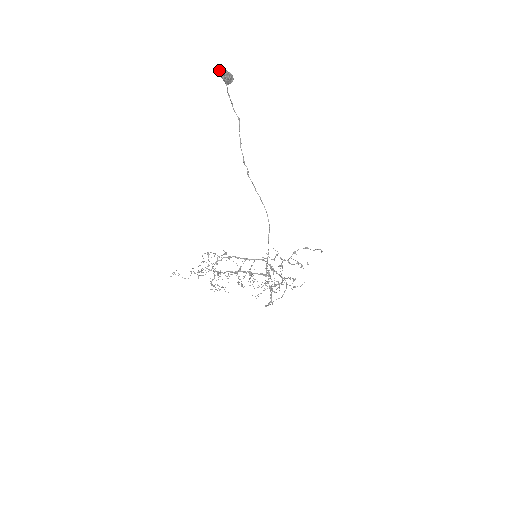
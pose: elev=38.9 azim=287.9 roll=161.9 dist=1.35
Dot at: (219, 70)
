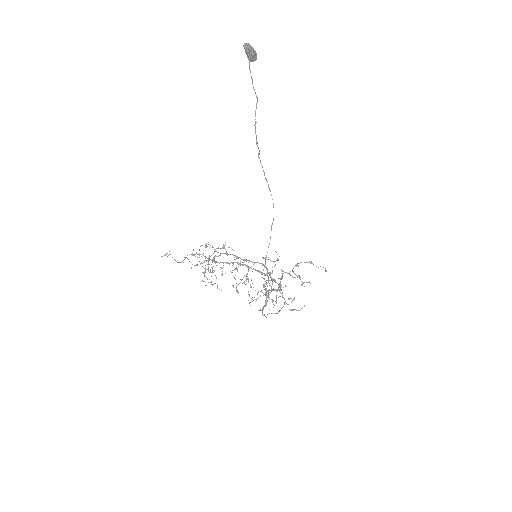
Dot at: (244, 43)
